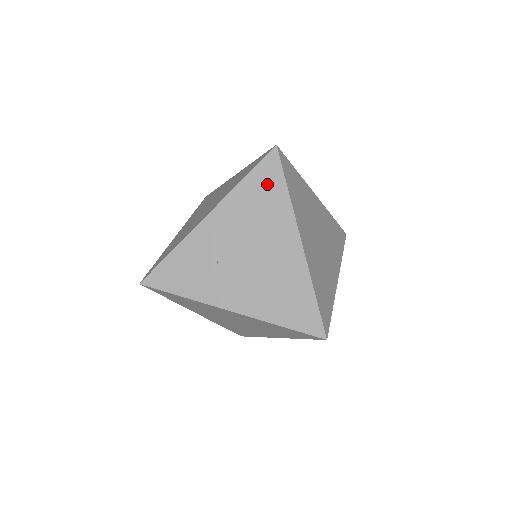
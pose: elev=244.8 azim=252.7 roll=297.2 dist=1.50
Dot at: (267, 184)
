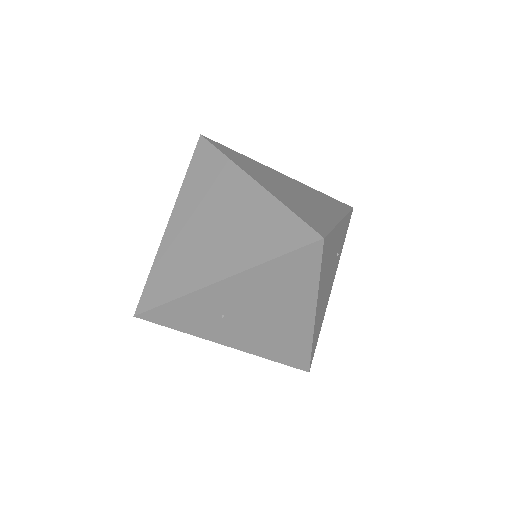
Dot at: (298, 269)
